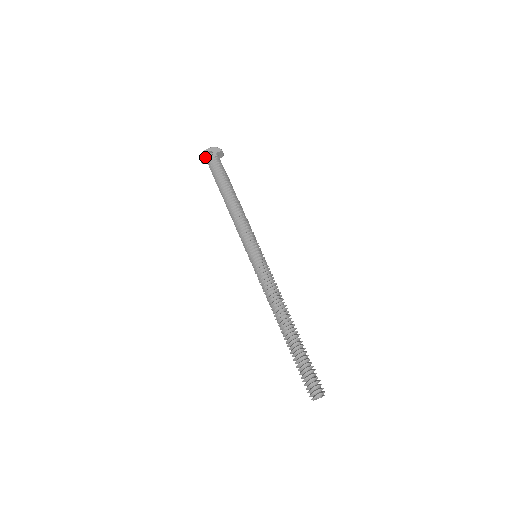
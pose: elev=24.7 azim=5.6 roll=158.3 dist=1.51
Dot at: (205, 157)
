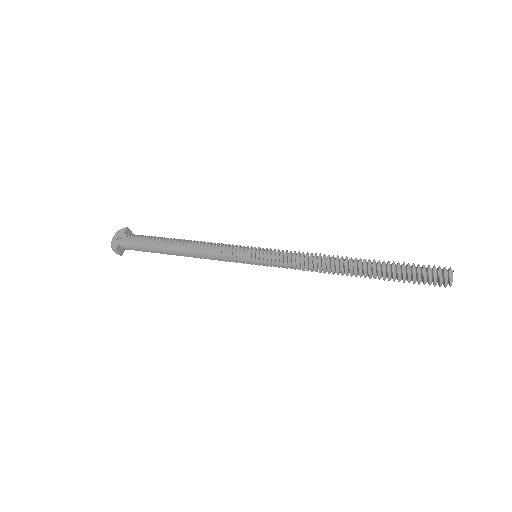
Dot at: (118, 245)
